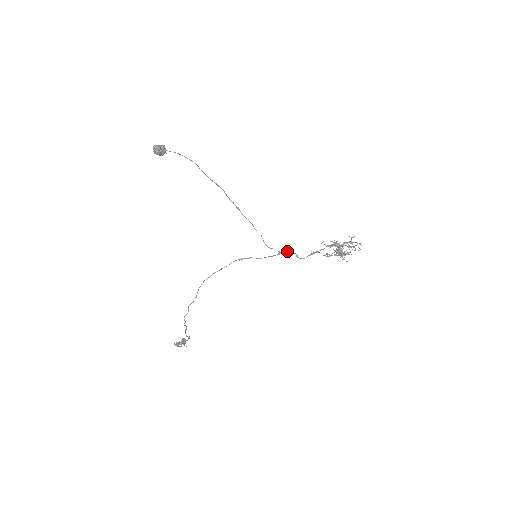
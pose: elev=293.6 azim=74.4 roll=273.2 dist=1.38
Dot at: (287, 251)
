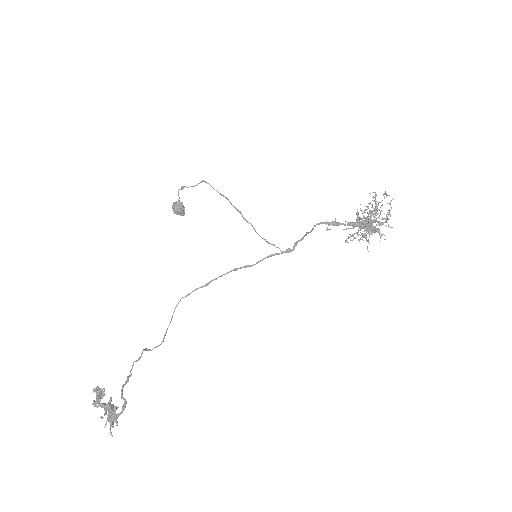
Dot at: (296, 241)
